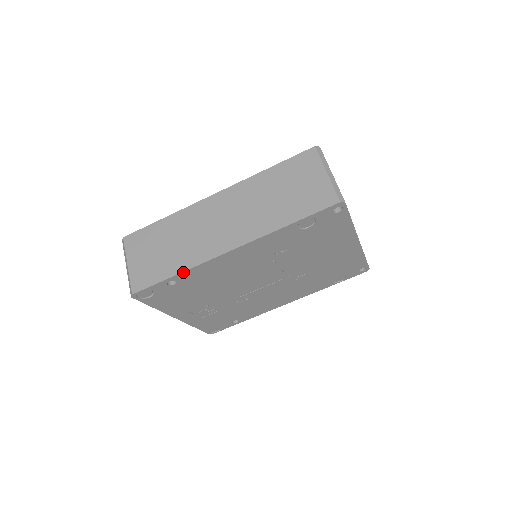
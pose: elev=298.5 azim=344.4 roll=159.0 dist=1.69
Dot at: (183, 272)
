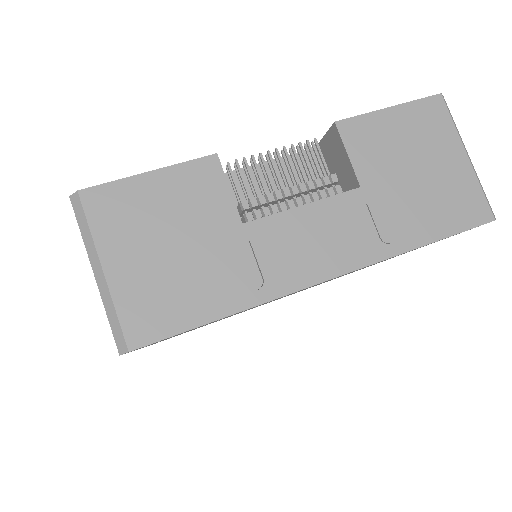
Dot at: occluded
